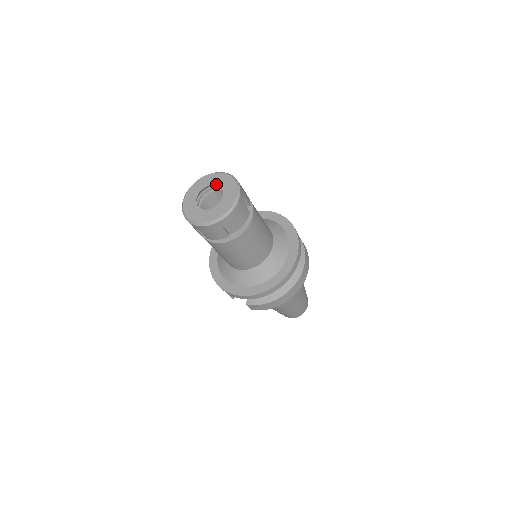
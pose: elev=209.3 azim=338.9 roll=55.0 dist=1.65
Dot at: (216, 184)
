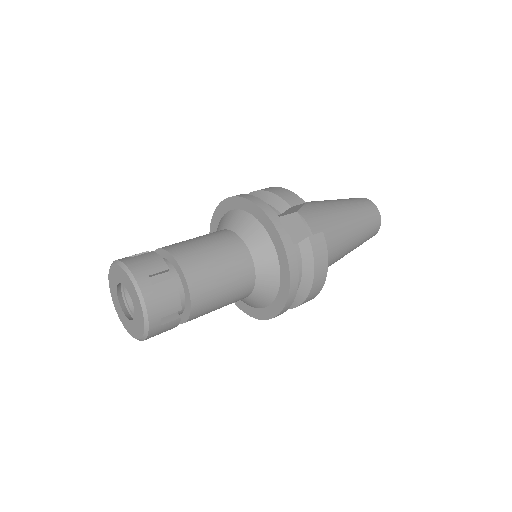
Dot at: (128, 291)
